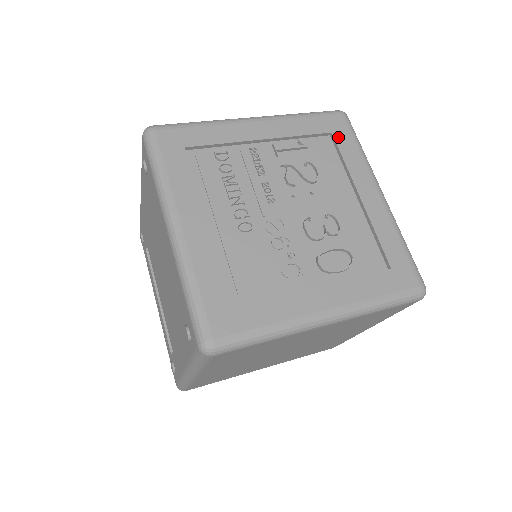
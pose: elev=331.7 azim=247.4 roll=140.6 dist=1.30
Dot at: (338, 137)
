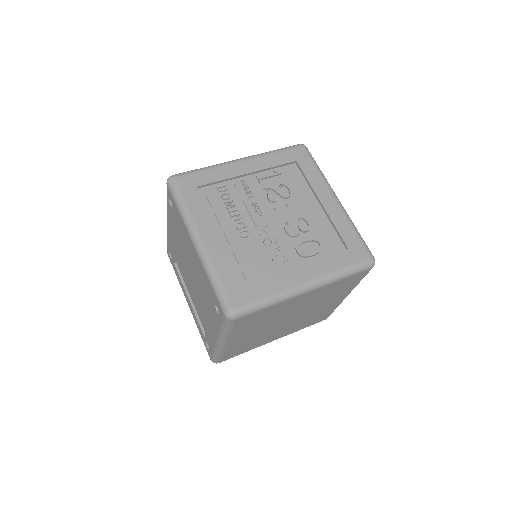
Dot at: (301, 163)
